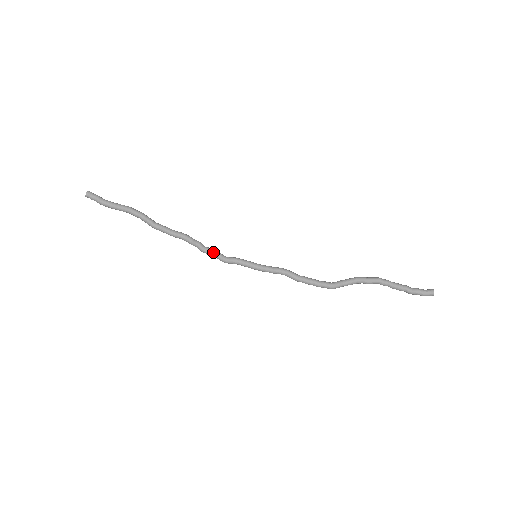
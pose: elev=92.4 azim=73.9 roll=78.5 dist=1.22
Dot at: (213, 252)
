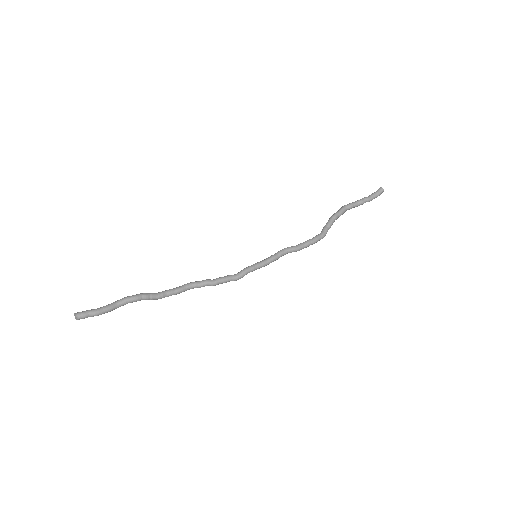
Dot at: (224, 278)
